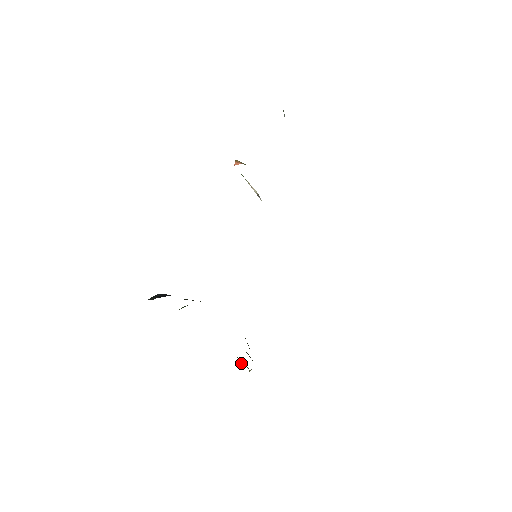
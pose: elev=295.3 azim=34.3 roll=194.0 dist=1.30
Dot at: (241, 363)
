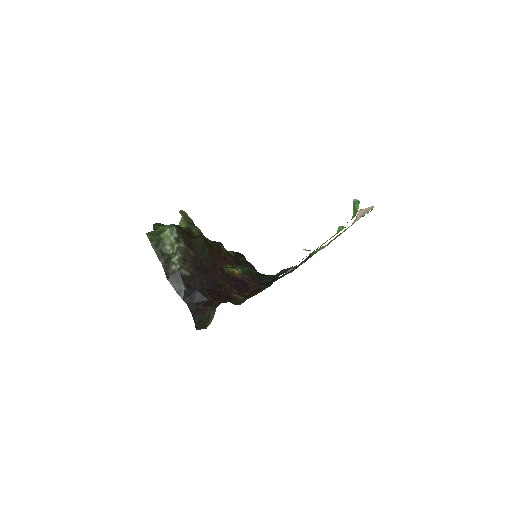
Dot at: occluded
